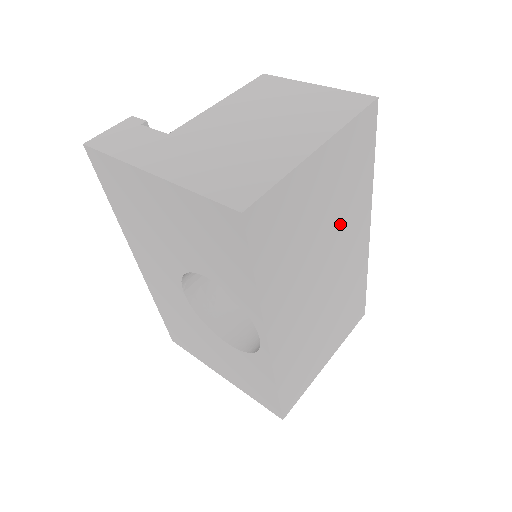
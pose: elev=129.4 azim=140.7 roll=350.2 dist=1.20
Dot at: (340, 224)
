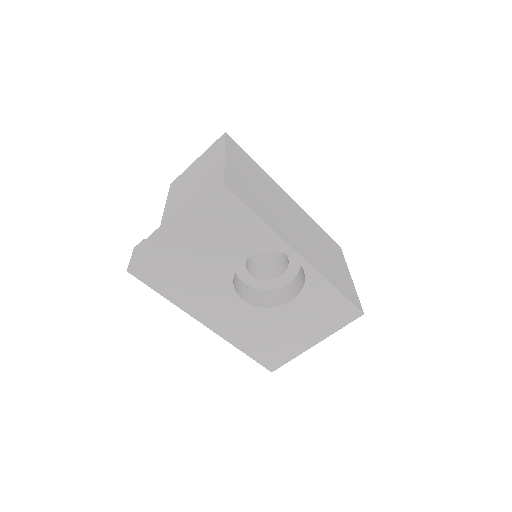
Dot at: (271, 192)
